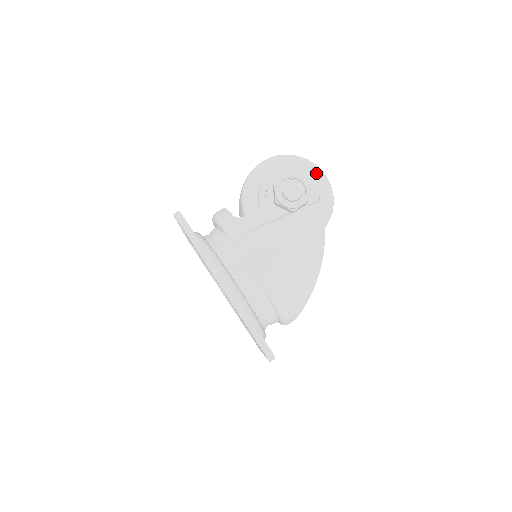
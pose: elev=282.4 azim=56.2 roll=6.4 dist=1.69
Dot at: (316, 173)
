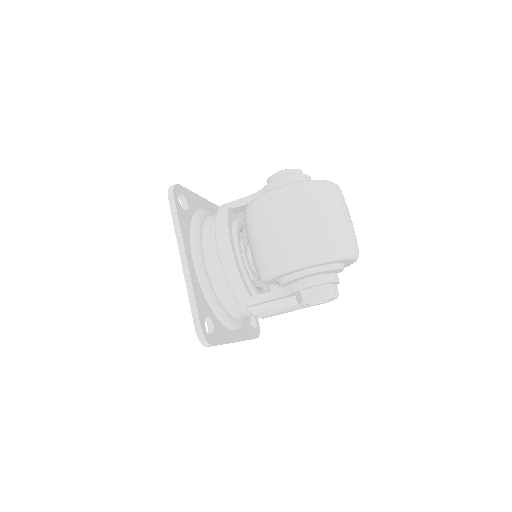
Dot at: (350, 261)
